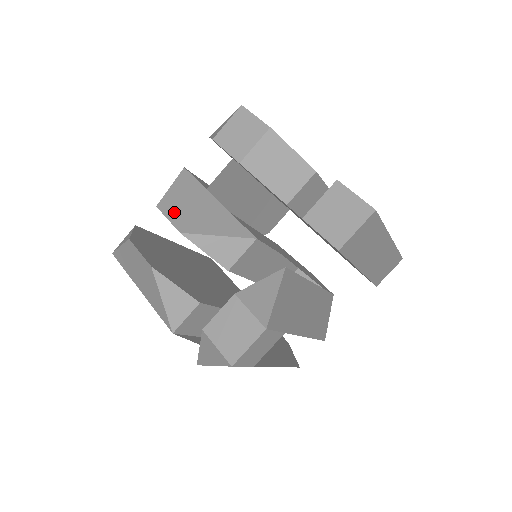
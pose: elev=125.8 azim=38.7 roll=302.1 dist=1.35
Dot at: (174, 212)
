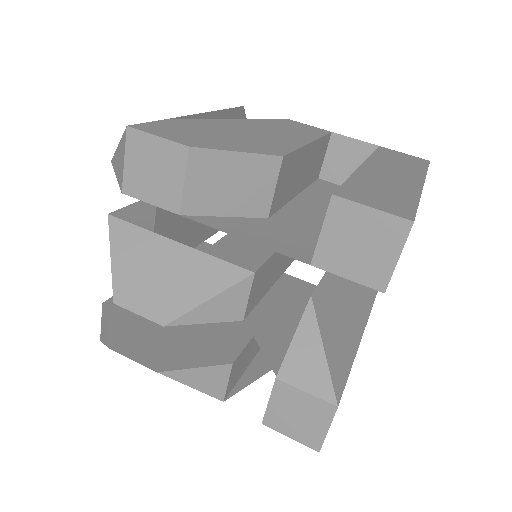
Dot at: (138, 298)
